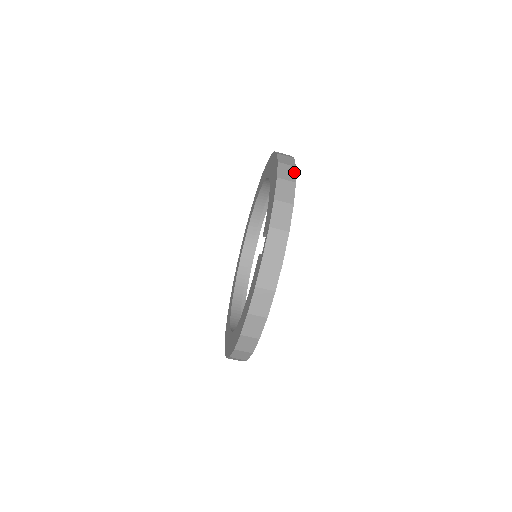
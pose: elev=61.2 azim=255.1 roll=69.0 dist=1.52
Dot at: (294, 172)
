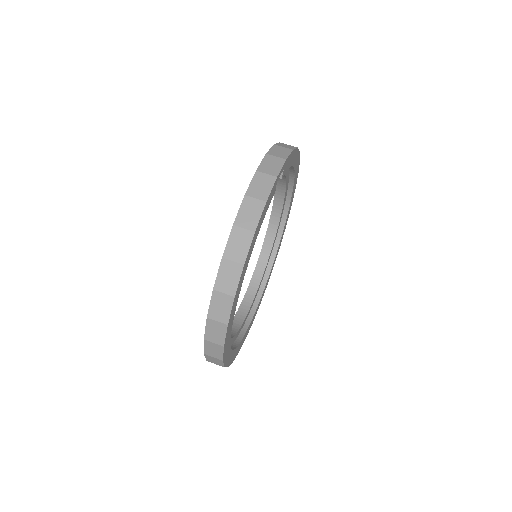
Dot at: occluded
